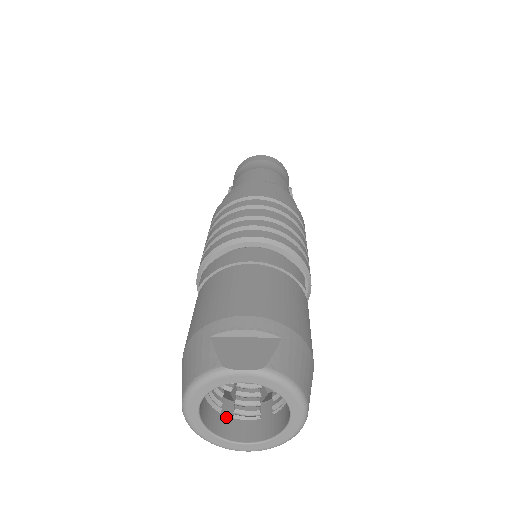
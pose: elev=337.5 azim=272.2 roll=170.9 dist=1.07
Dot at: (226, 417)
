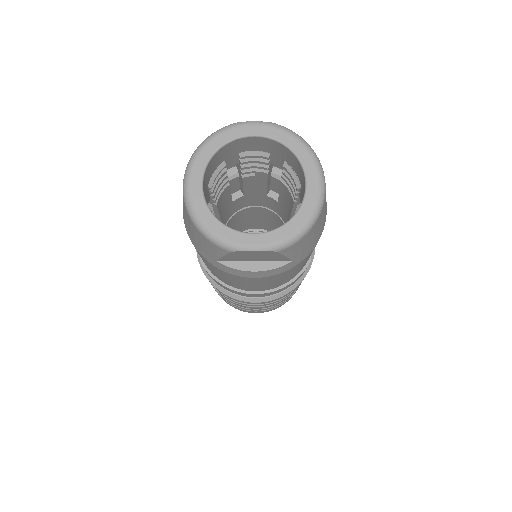
Dot at: occluded
